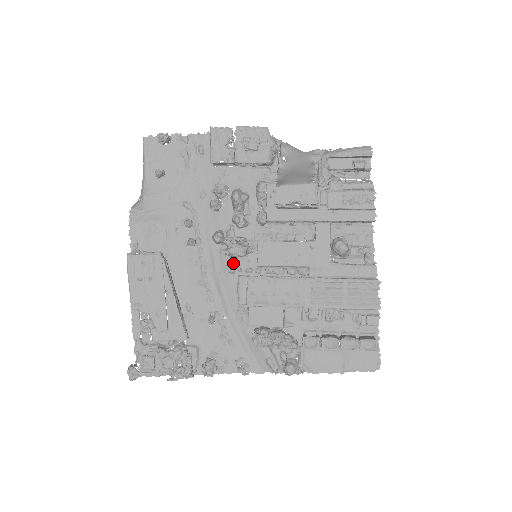
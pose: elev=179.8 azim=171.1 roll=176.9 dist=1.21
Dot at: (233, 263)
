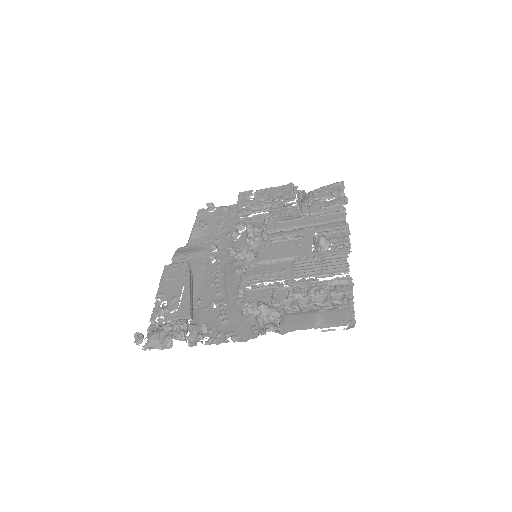
Dot at: (239, 266)
